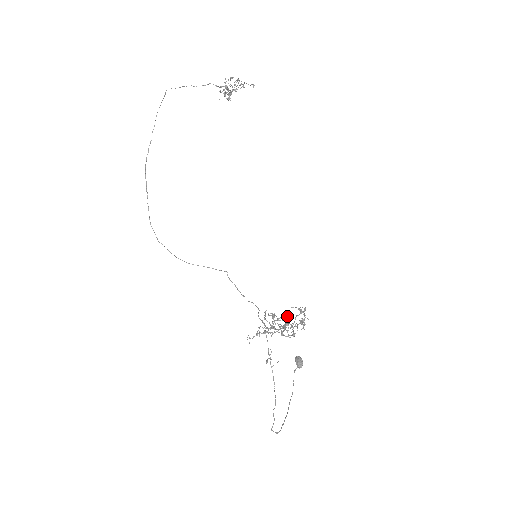
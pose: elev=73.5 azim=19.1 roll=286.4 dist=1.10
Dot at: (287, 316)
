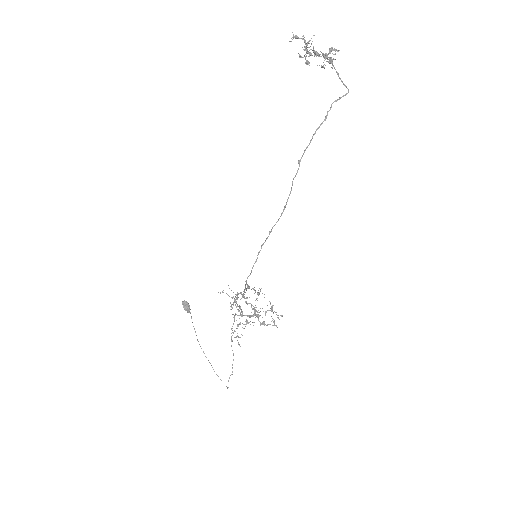
Dot at: (246, 298)
